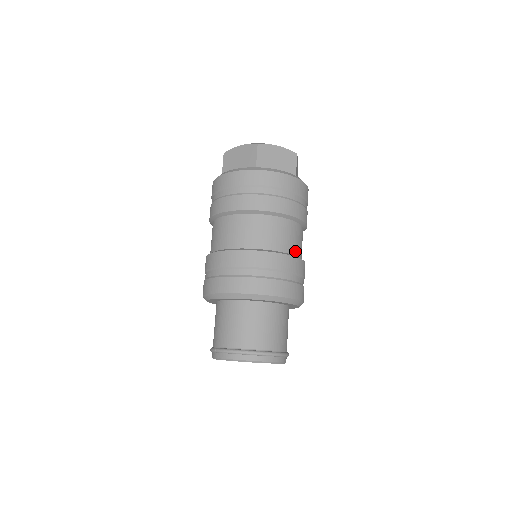
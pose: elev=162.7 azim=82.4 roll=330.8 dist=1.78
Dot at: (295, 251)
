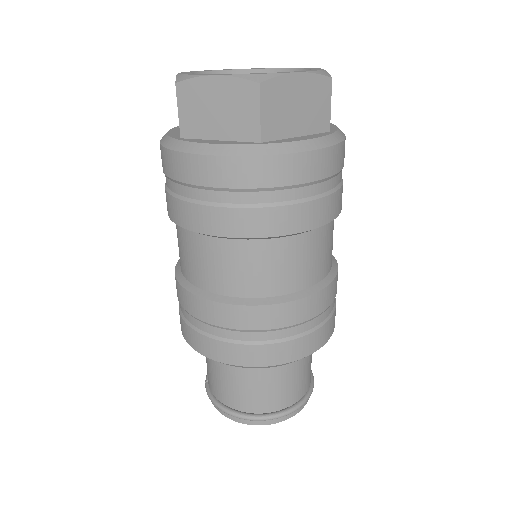
Dot at: (329, 265)
